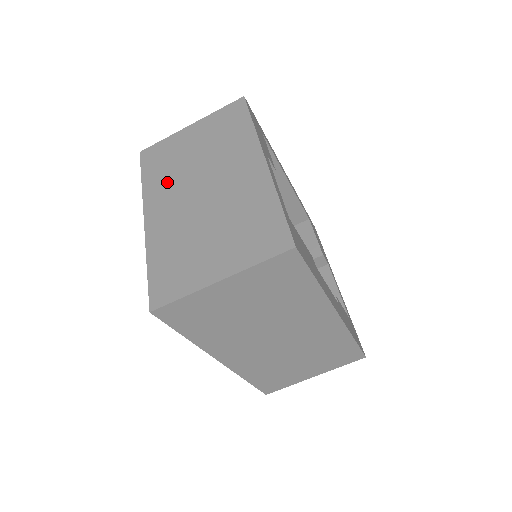
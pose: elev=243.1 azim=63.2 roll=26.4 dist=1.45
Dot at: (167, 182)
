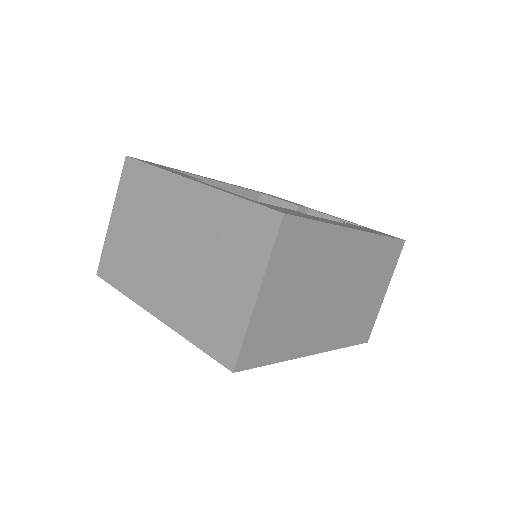
Dot at: (140, 273)
